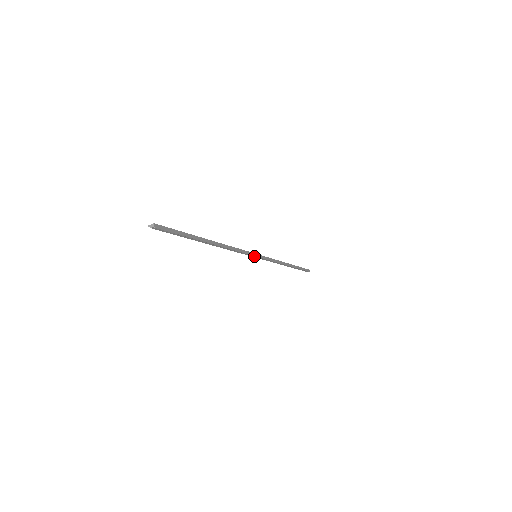
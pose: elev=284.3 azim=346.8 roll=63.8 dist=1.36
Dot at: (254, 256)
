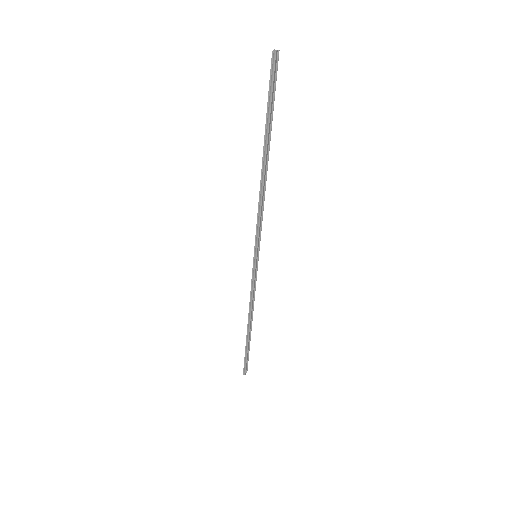
Dot at: (257, 252)
